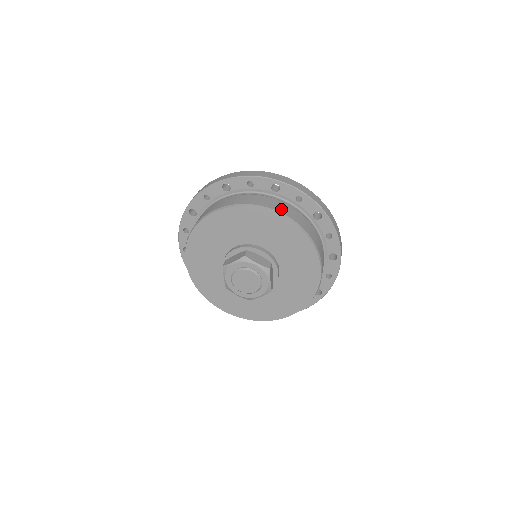
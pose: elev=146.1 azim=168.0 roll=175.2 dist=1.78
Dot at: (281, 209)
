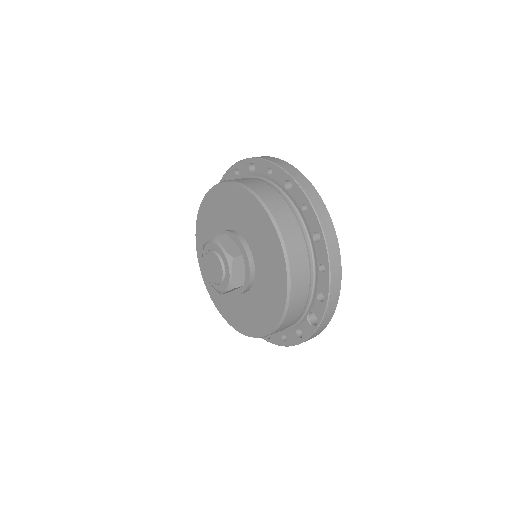
Dot at: occluded
